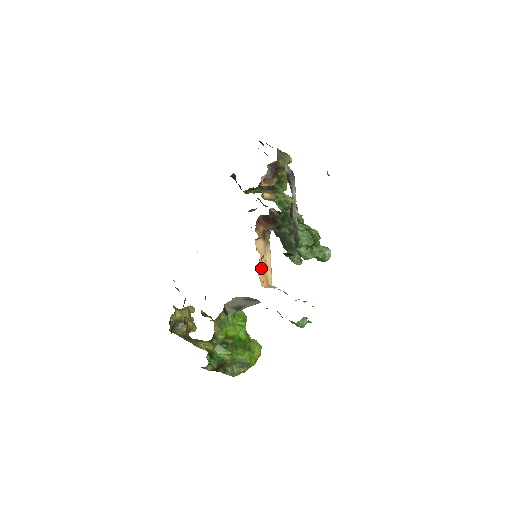
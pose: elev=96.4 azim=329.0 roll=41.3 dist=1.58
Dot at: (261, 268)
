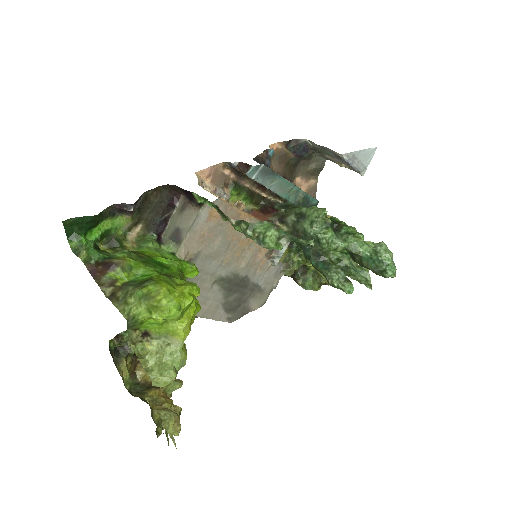
Dot at: occluded
